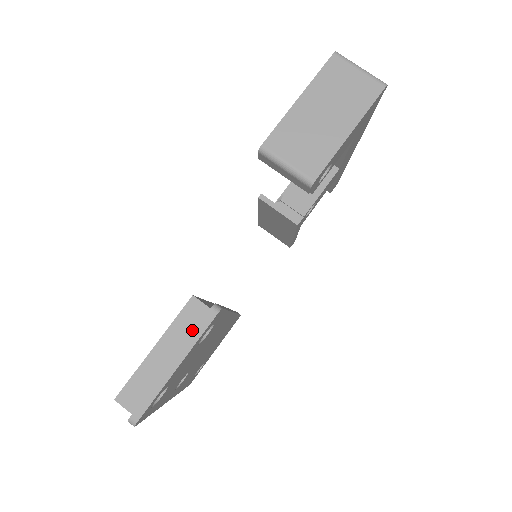
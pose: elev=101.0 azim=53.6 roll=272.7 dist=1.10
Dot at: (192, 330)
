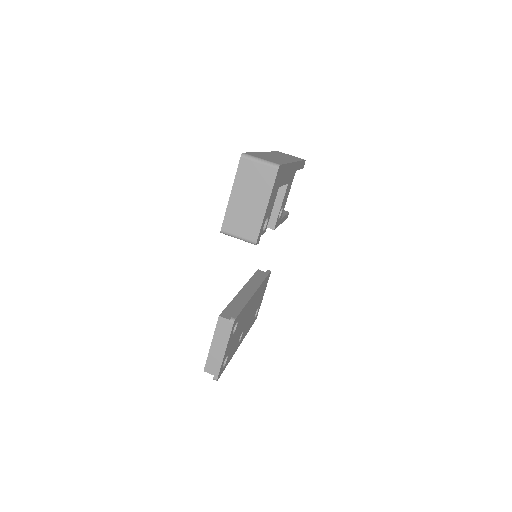
Dot at: (225, 332)
